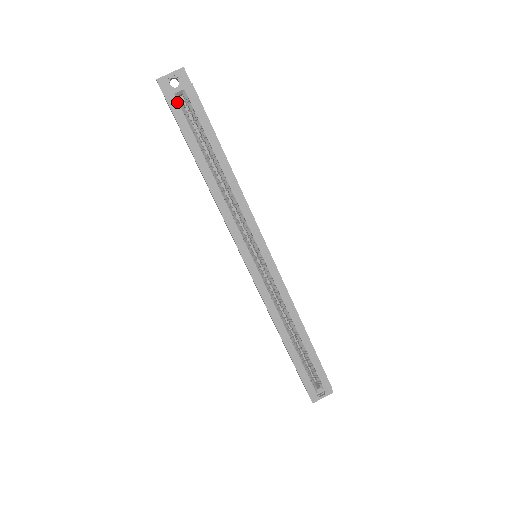
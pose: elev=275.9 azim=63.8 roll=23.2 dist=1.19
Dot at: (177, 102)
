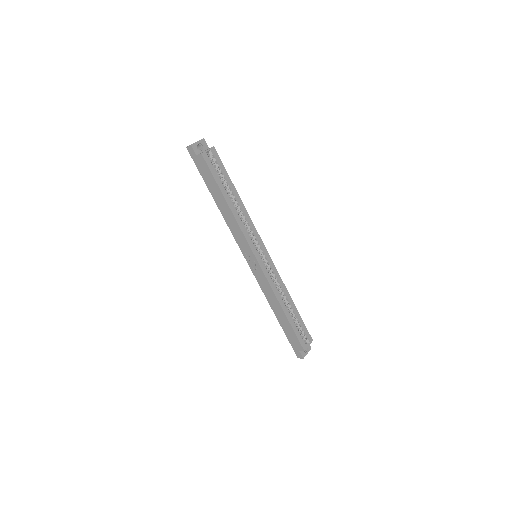
Dot at: (208, 157)
